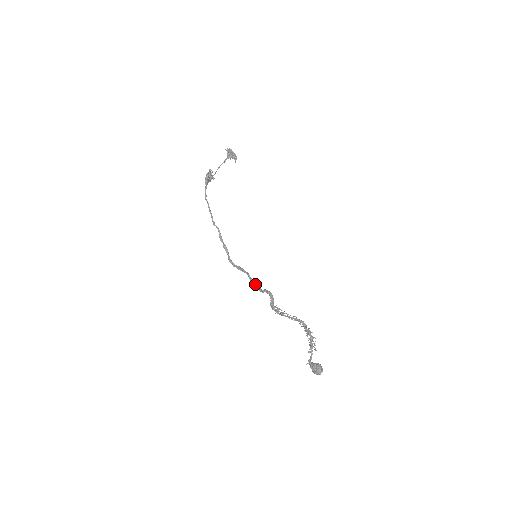
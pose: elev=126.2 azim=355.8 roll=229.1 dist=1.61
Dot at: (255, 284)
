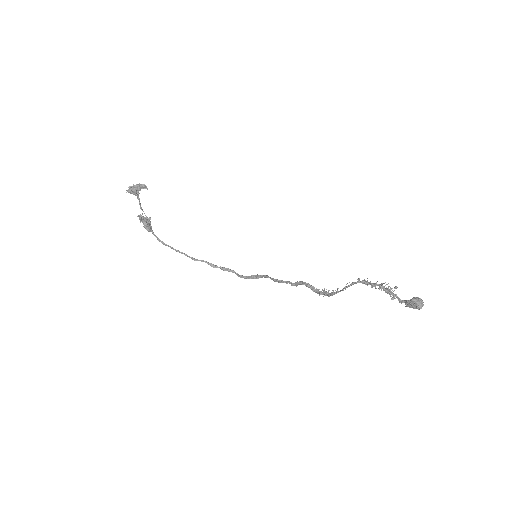
Dot at: (282, 282)
